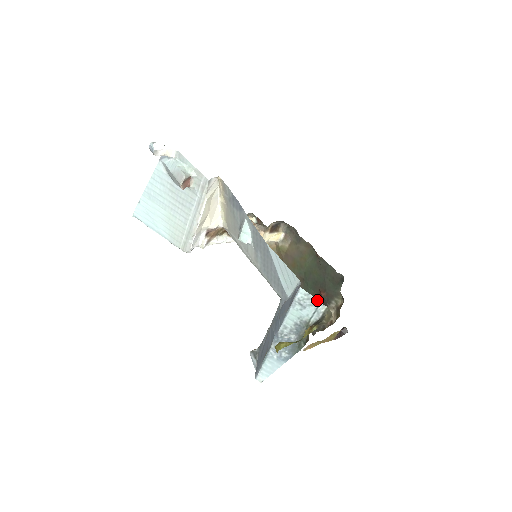
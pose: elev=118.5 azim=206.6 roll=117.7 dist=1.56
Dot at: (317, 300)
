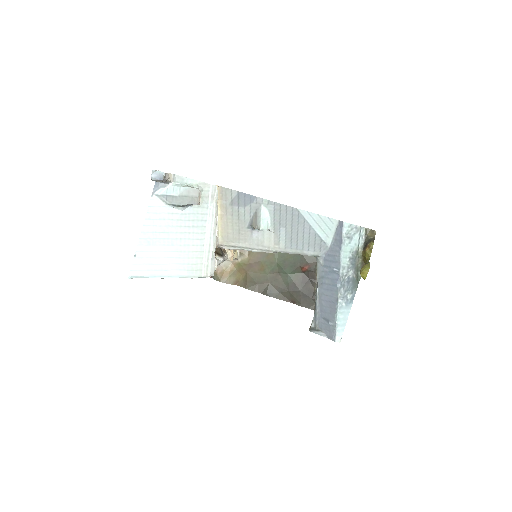
Dot at: (358, 226)
